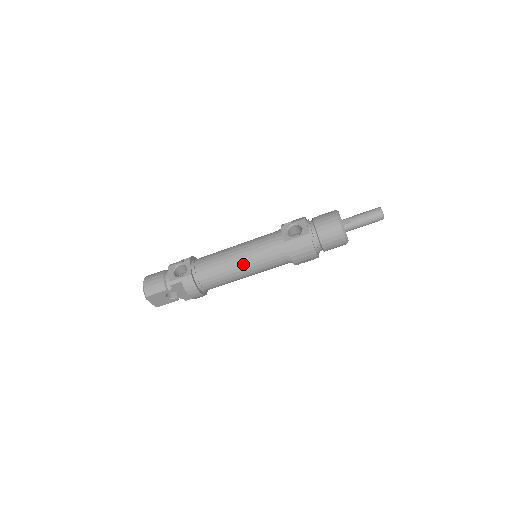
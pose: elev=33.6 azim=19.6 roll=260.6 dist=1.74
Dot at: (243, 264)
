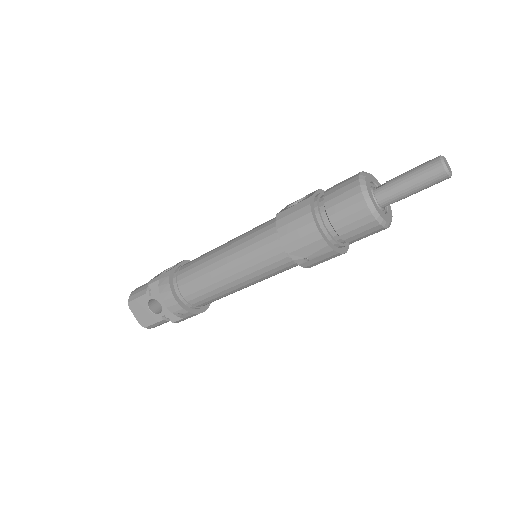
Dot at: (226, 255)
